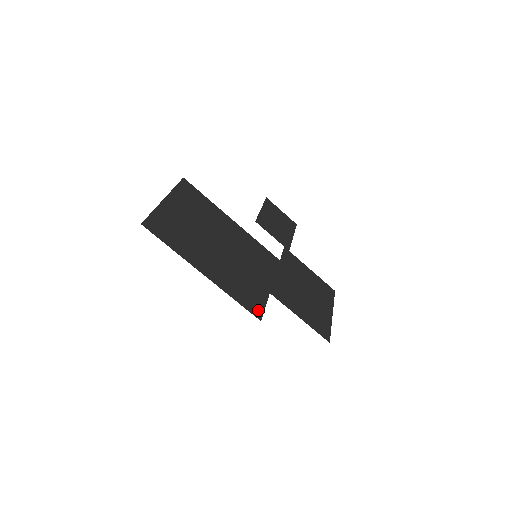
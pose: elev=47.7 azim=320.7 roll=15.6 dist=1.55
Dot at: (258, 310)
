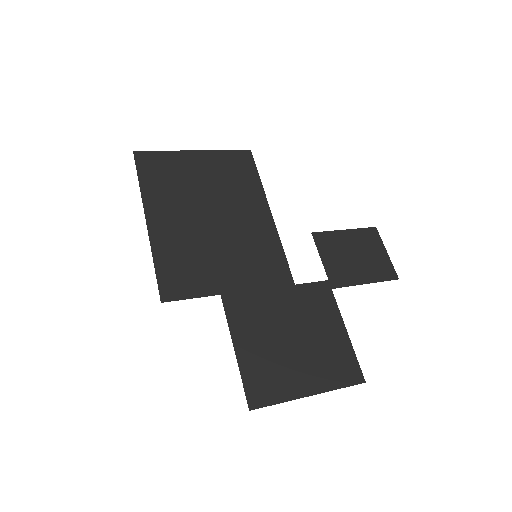
Dot at: (174, 292)
